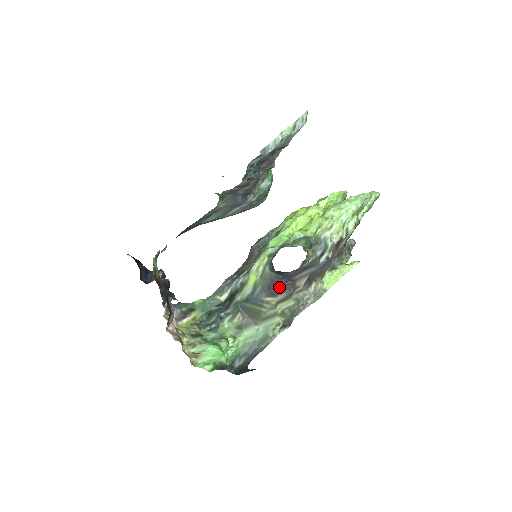
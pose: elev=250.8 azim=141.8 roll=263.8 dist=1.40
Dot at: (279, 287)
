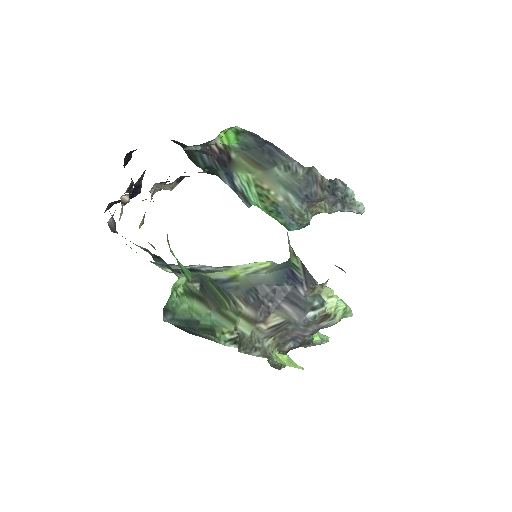
Dot at: (258, 299)
